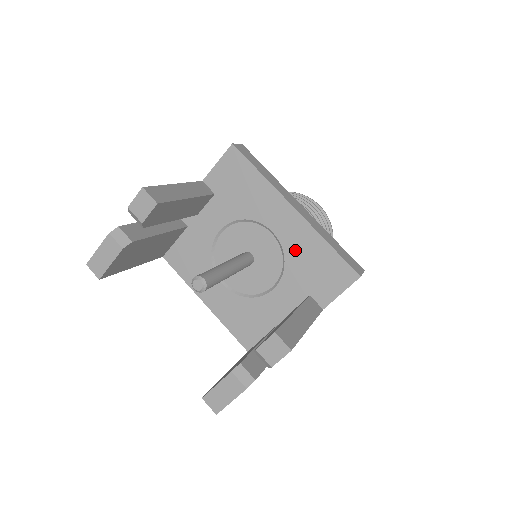
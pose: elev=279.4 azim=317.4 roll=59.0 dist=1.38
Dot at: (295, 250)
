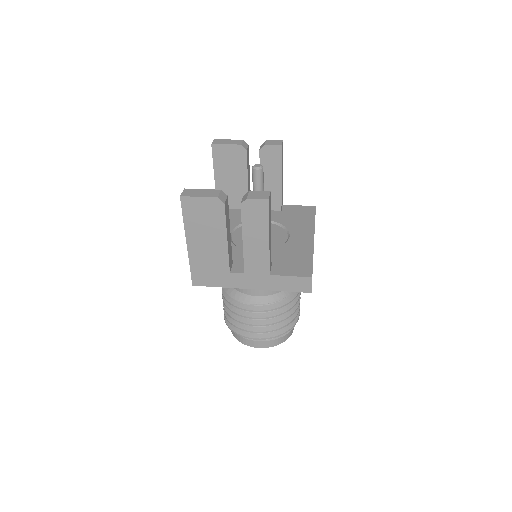
Dot at: (291, 248)
